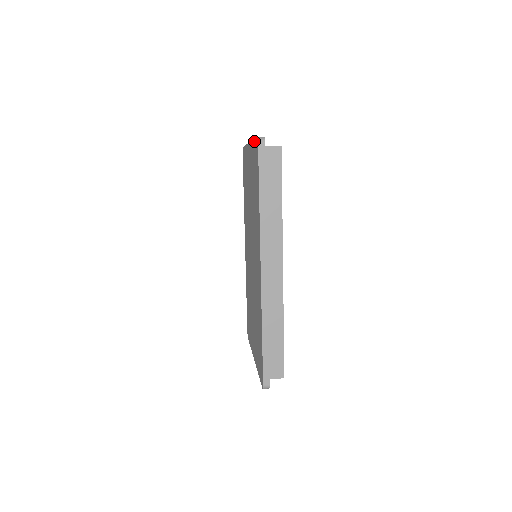
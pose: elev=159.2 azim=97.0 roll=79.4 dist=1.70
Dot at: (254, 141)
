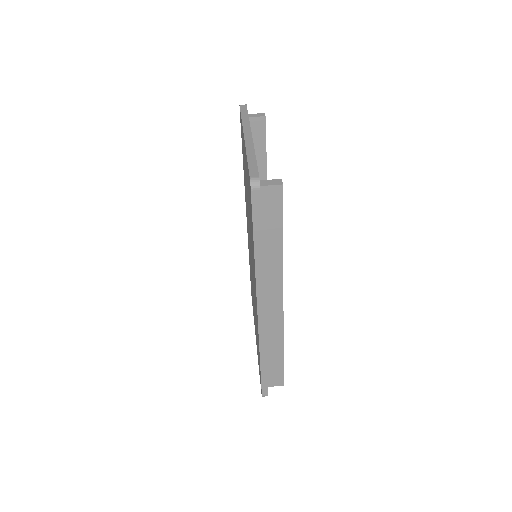
Dot at: occluded
